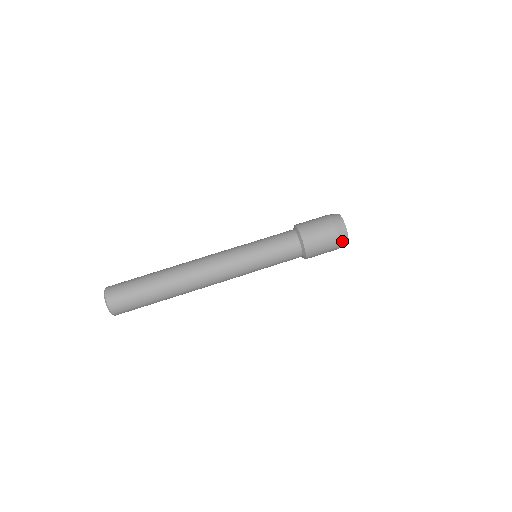
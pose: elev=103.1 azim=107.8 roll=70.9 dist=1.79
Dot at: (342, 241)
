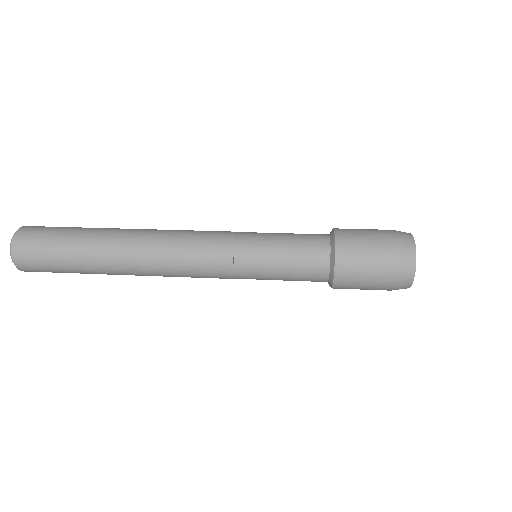
Dot at: (403, 267)
